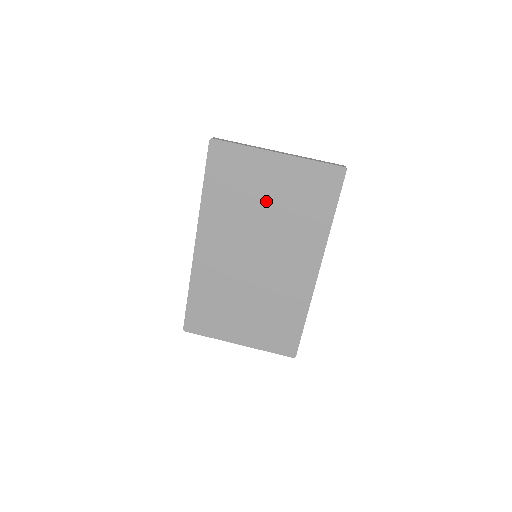
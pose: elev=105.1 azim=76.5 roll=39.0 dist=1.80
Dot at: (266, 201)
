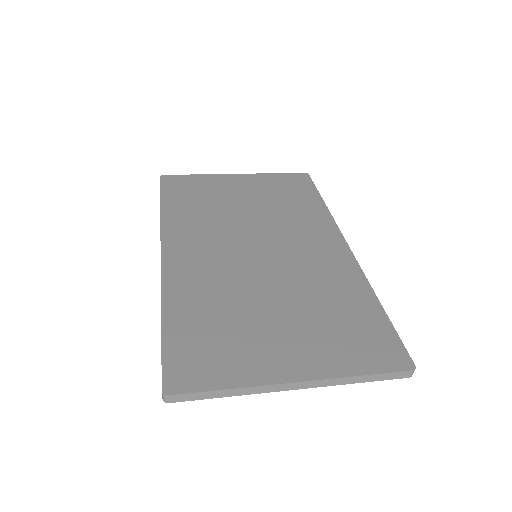
Dot at: (242, 203)
